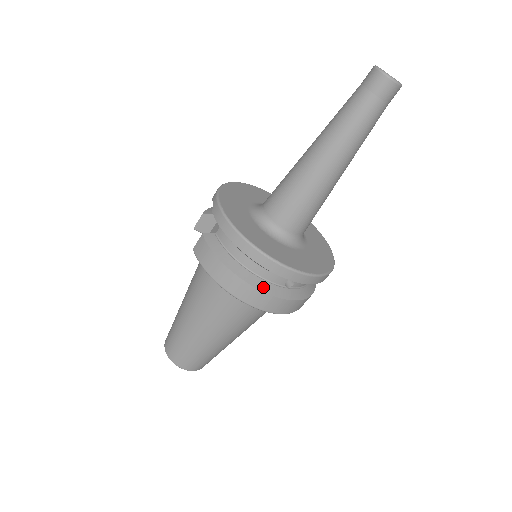
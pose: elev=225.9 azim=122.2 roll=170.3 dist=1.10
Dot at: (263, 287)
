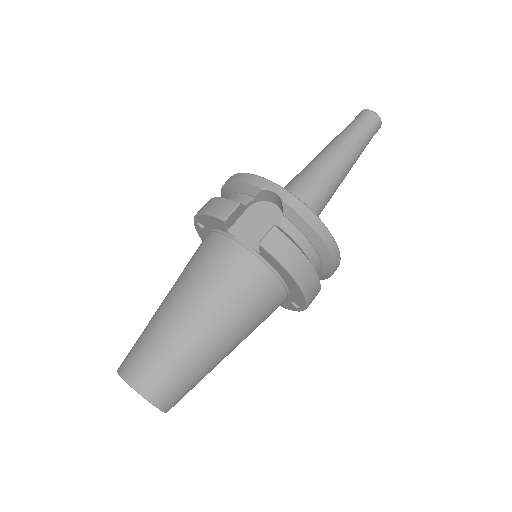
Dot at: occluded
